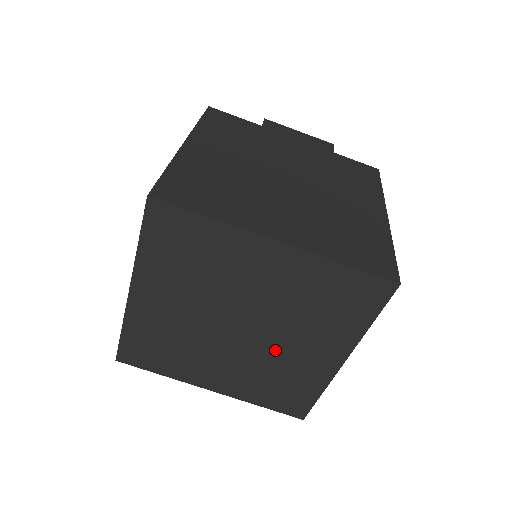
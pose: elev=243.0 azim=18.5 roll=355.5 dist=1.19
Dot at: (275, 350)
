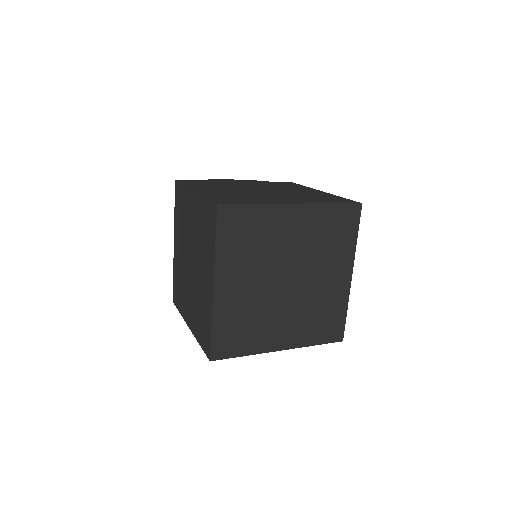
Dot at: (312, 288)
